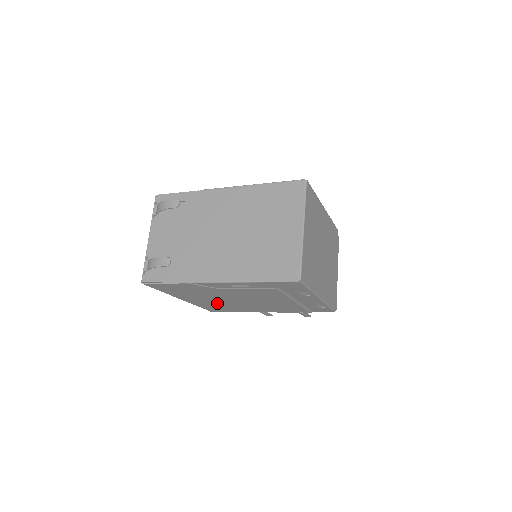
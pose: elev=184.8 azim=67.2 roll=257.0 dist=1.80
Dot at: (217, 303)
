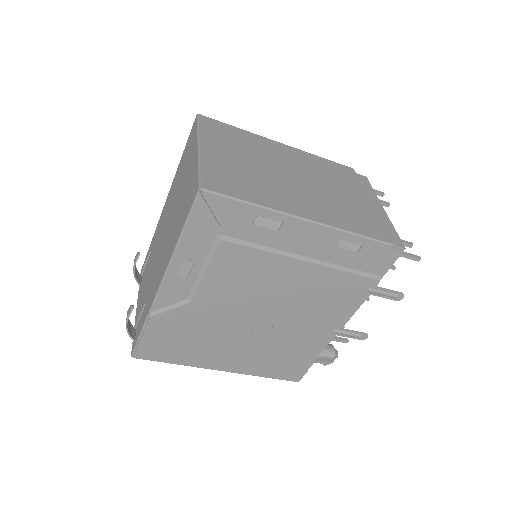
Dot at: (261, 349)
